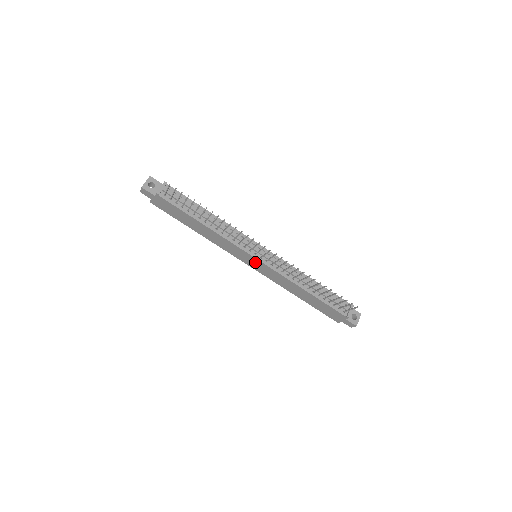
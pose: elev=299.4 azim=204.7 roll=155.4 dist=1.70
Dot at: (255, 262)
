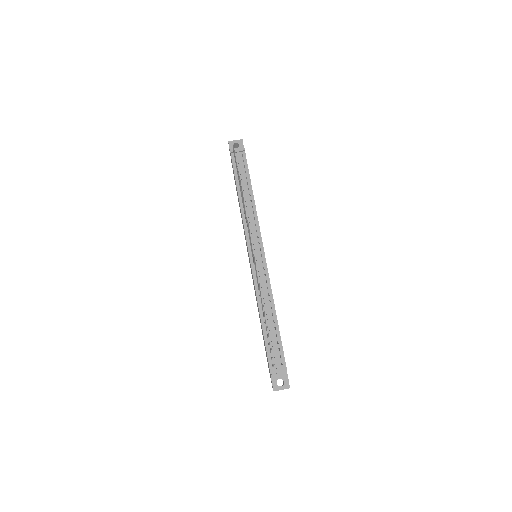
Dot at: occluded
